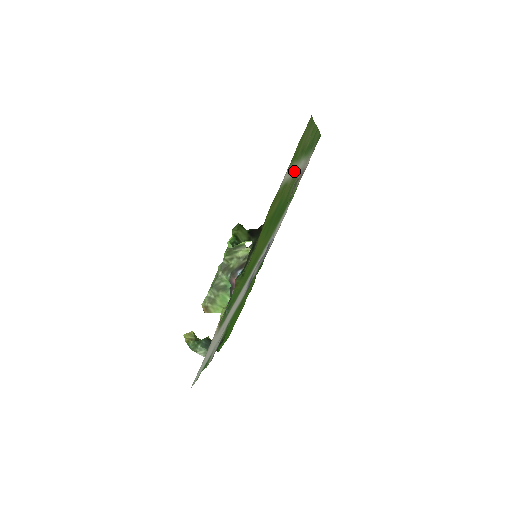
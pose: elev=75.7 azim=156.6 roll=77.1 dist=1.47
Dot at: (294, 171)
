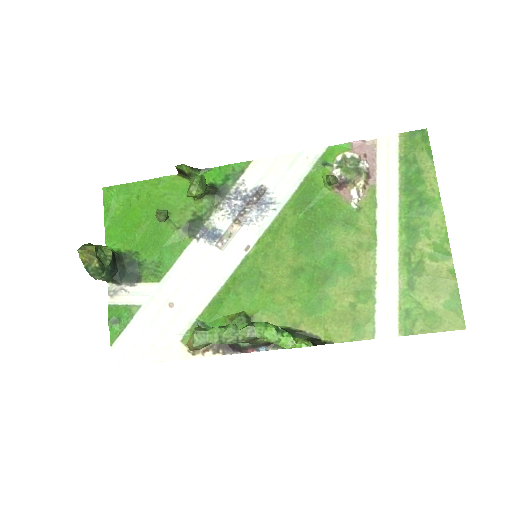
Dot at: (385, 263)
